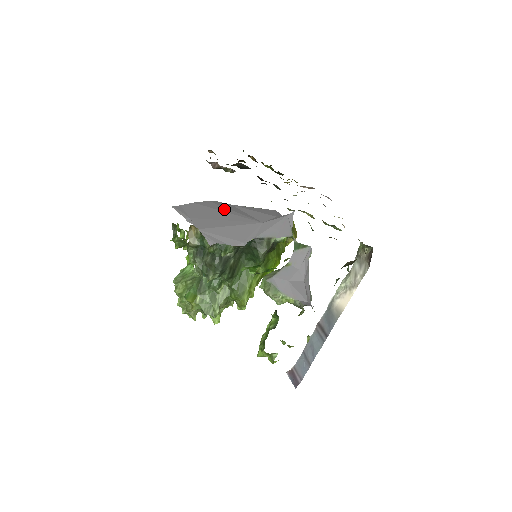
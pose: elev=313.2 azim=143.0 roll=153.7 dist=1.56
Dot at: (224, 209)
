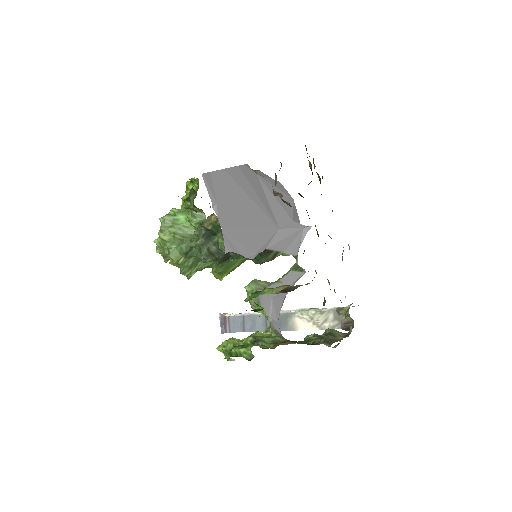
Dot at: (250, 191)
